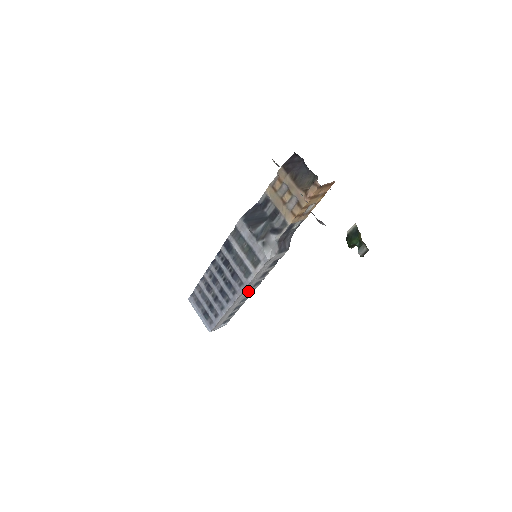
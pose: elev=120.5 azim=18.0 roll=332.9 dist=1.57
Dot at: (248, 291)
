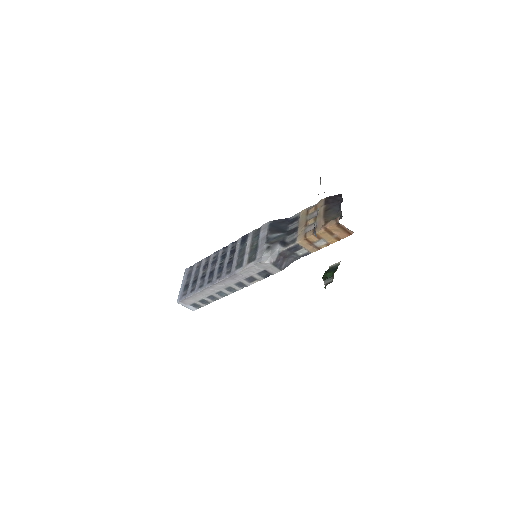
Dot at: (229, 285)
